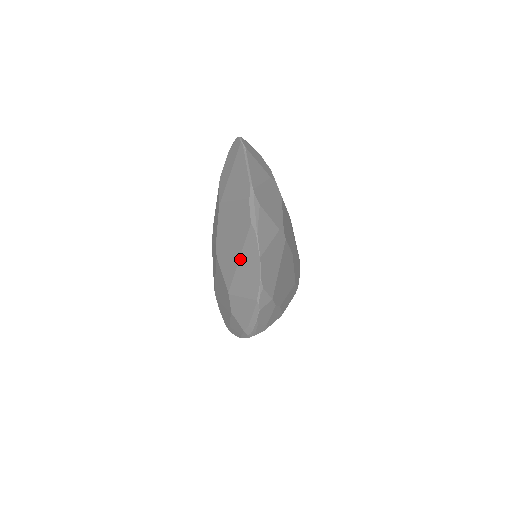
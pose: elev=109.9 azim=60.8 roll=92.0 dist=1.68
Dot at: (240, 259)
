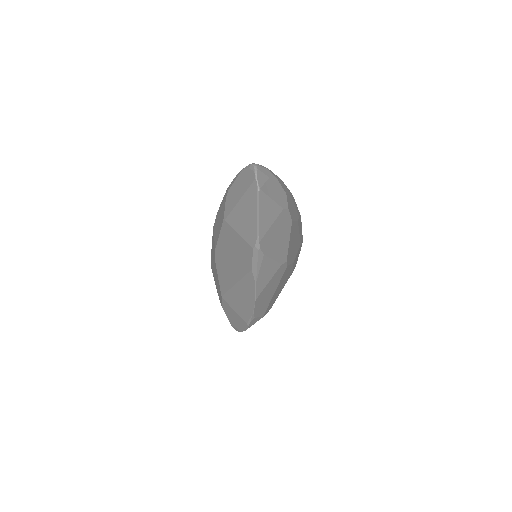
Dot at: (236, 285)
